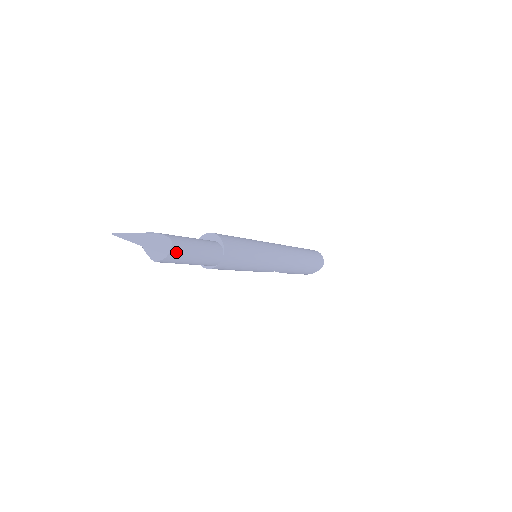
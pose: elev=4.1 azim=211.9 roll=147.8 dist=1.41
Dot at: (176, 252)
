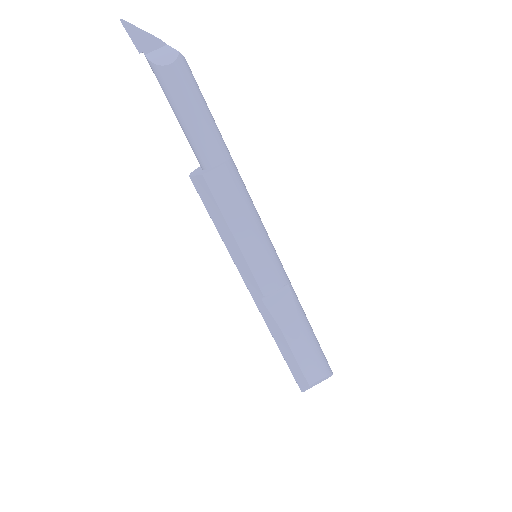
Dot at: occluded
